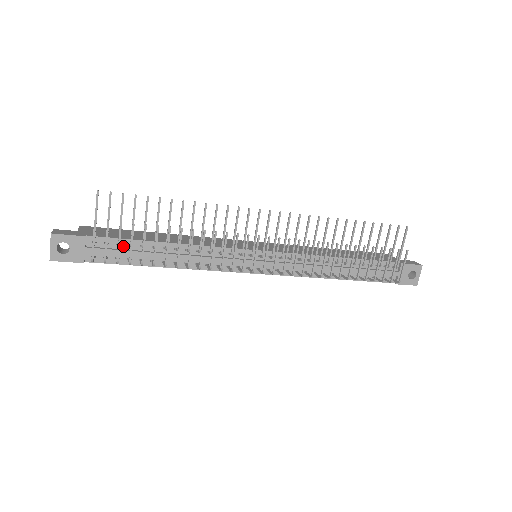
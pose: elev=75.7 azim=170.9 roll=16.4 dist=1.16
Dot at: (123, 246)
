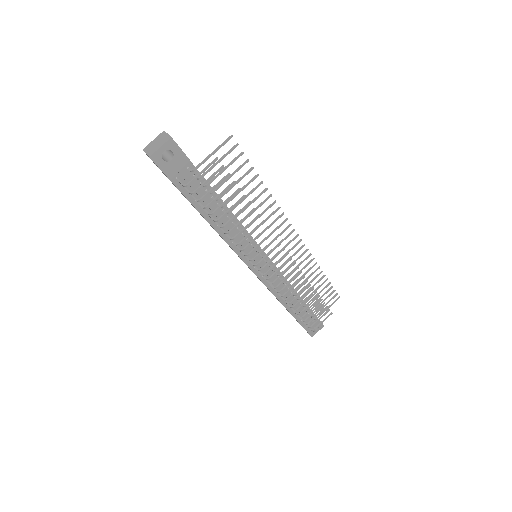
Dot at: (202, 187)
